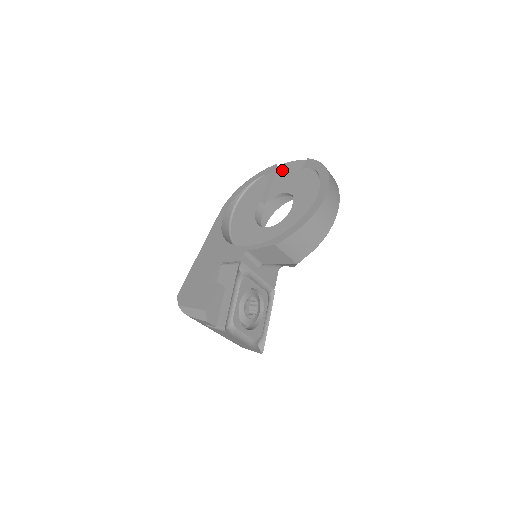
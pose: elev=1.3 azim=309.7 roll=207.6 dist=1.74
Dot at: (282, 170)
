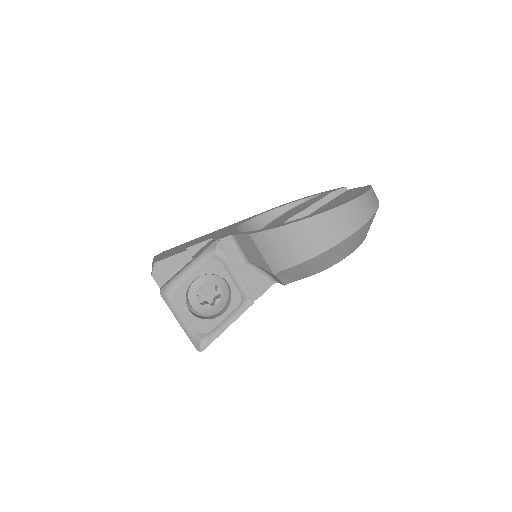
Dot at: (346, 193)
